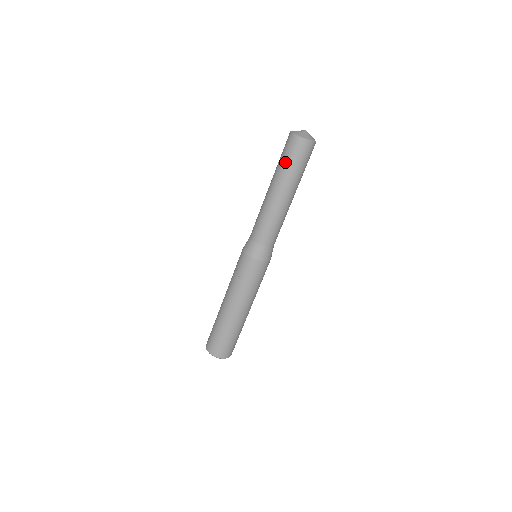
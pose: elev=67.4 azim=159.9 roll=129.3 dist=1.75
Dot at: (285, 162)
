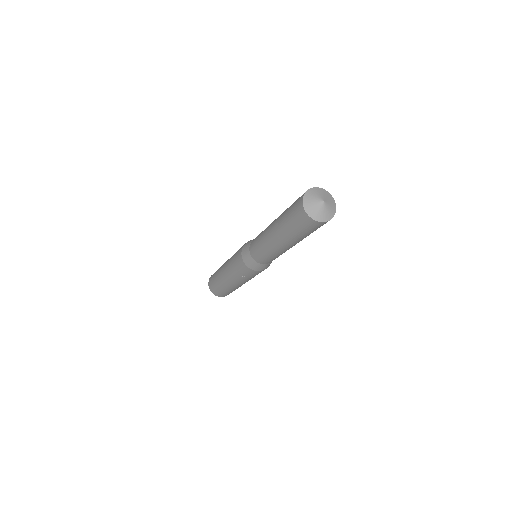
Dot at: (302, 234)
